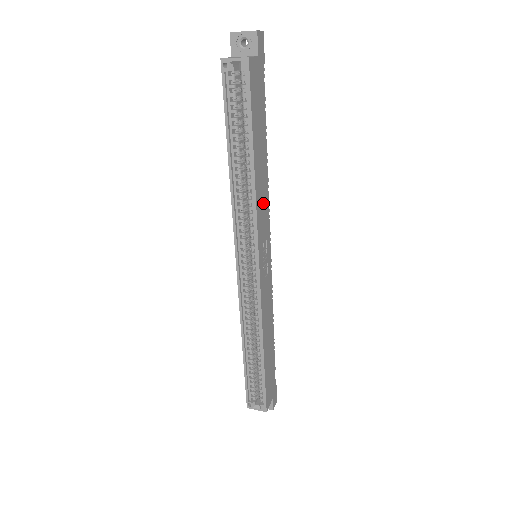
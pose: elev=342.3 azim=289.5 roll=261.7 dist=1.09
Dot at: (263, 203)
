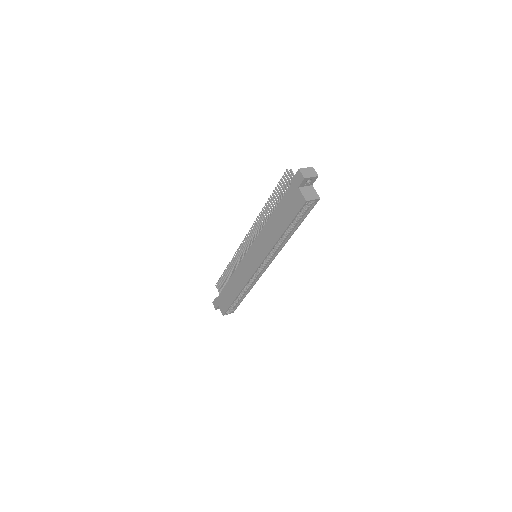
Dot at: occluded
